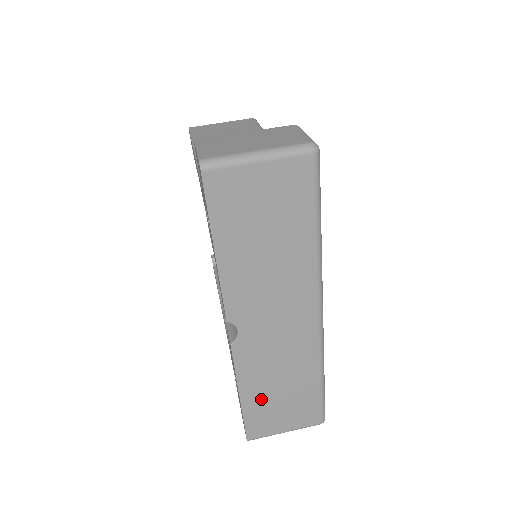
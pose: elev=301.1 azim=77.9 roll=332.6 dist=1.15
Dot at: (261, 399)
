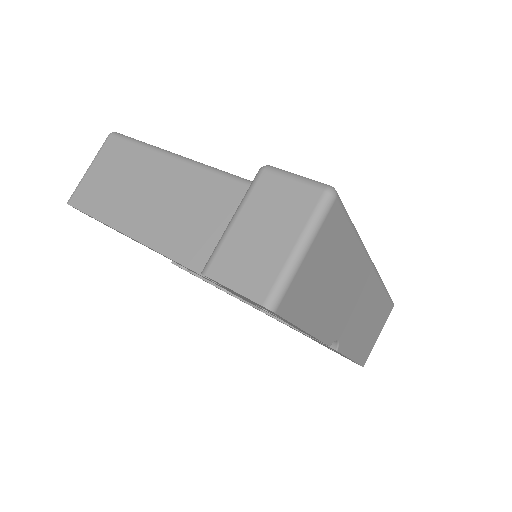
Dot at: (362, 344)
